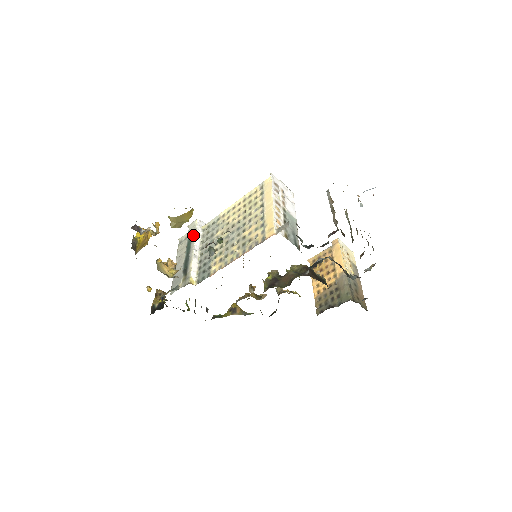
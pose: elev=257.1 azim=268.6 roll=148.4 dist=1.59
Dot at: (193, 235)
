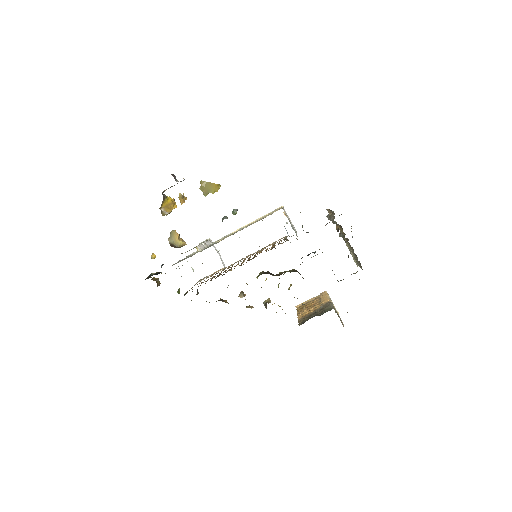
Dot at: occluded
